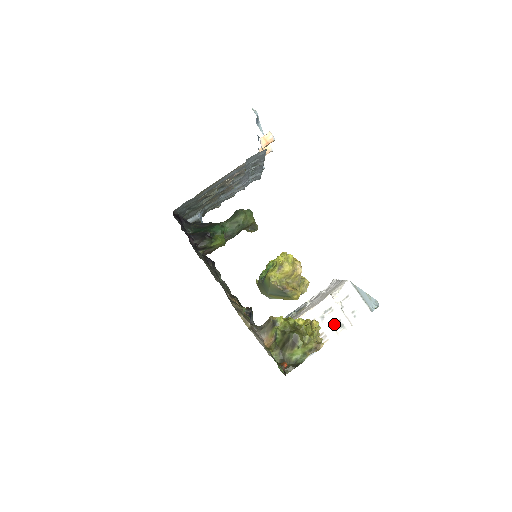
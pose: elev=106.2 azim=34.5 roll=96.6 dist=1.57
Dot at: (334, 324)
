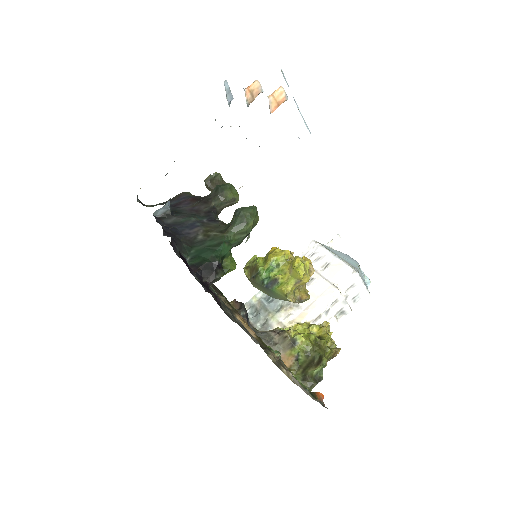
Dot at: (336, 313)
